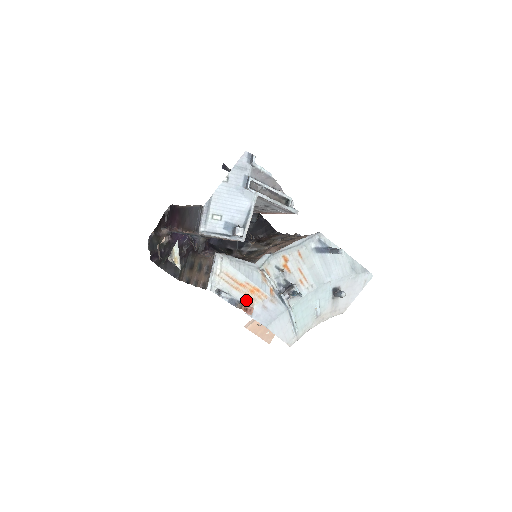
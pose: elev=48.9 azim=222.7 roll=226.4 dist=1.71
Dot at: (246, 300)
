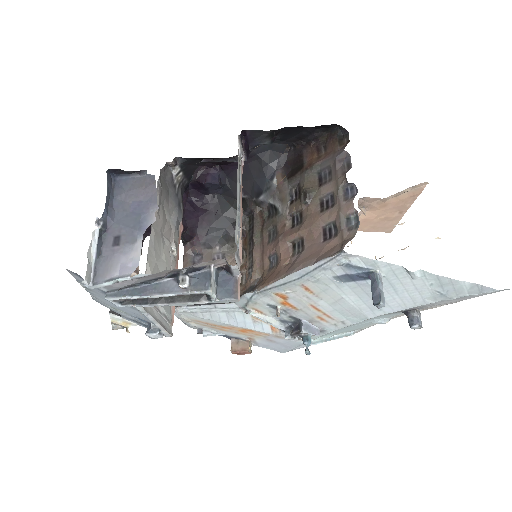
Dot at: (241, 336)
